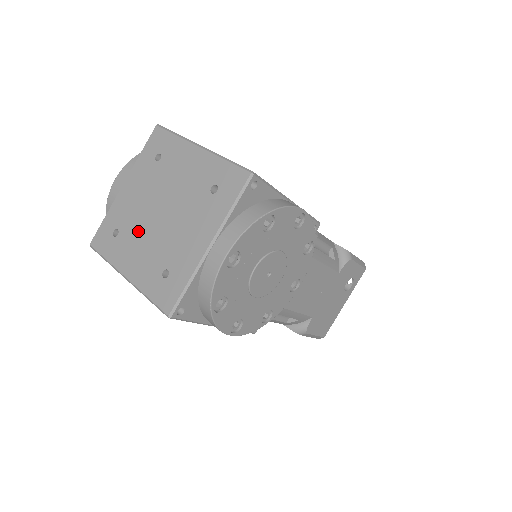
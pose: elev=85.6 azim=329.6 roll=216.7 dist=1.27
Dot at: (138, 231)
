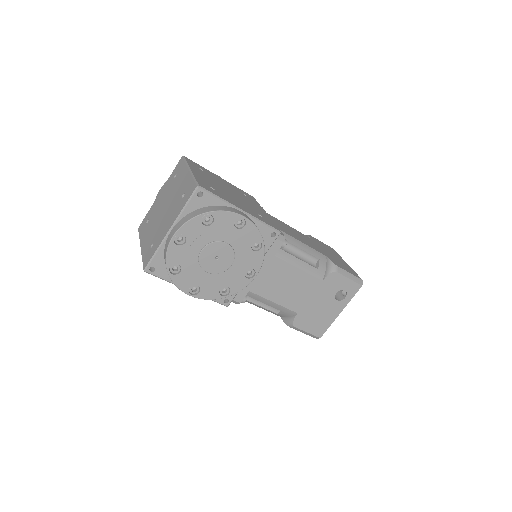
Dot at: (154, 220)
